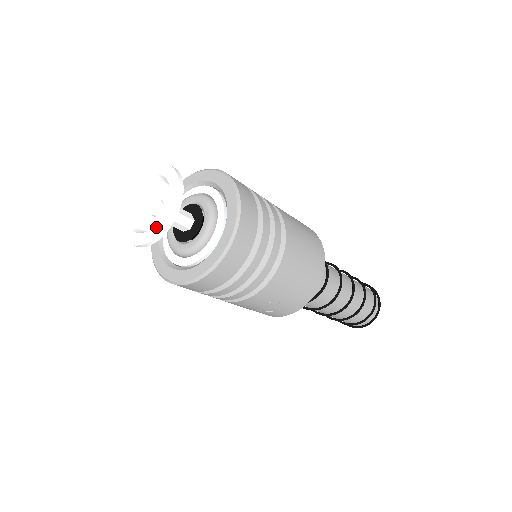
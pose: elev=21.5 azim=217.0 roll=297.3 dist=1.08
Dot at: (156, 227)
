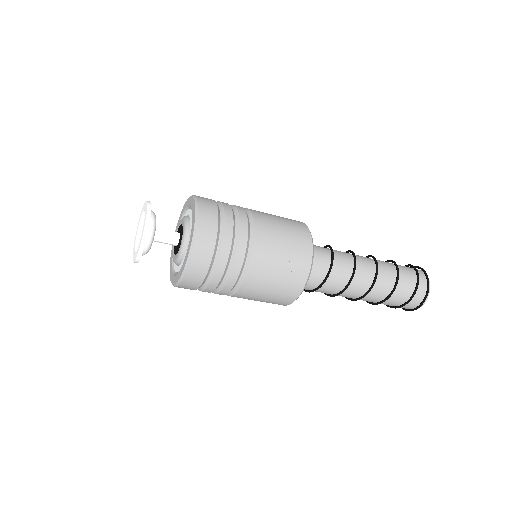
Dot at: (143, 228)
